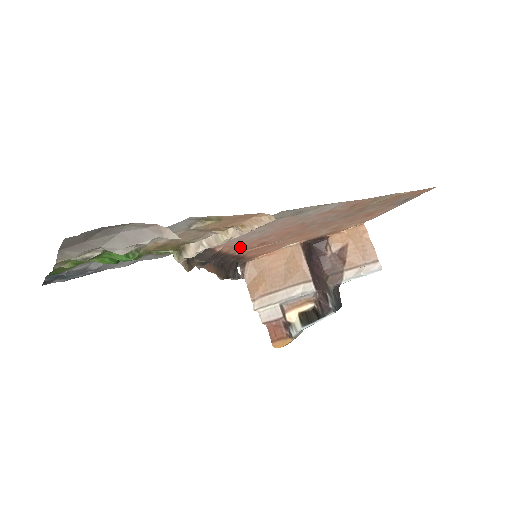
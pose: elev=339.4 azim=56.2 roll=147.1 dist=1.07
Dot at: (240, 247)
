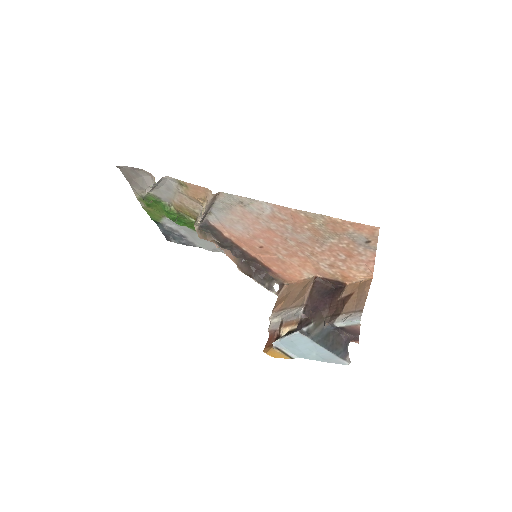
Dot at: (245, 243)
